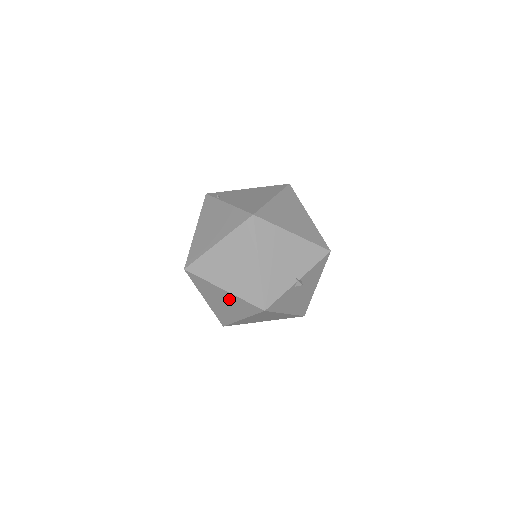
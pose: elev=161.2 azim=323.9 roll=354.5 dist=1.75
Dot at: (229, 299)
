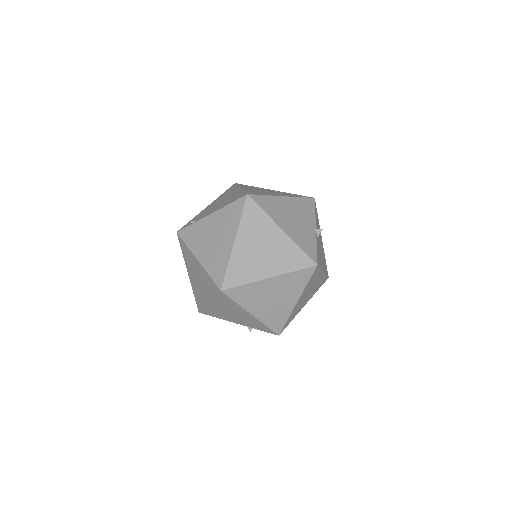
Dot at: (278, 286)
